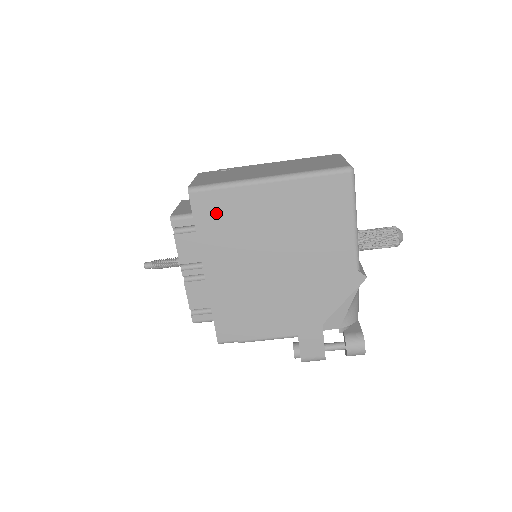
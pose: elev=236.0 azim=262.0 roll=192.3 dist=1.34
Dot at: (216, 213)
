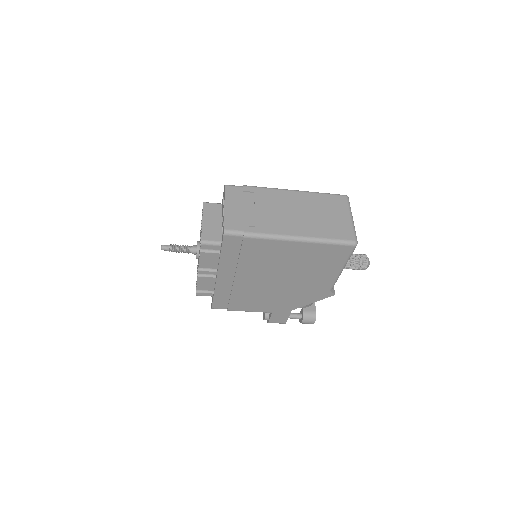
Dot at: (241, 250)
